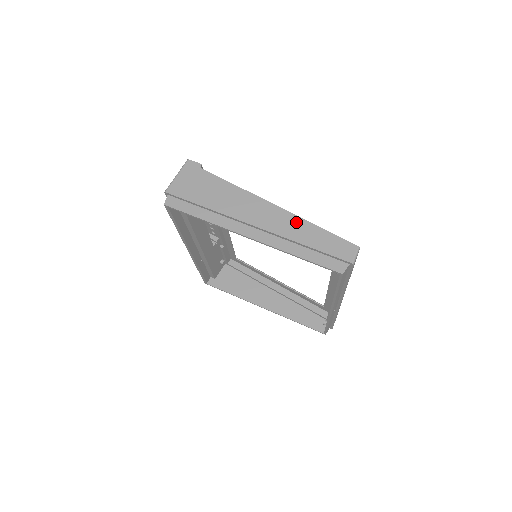
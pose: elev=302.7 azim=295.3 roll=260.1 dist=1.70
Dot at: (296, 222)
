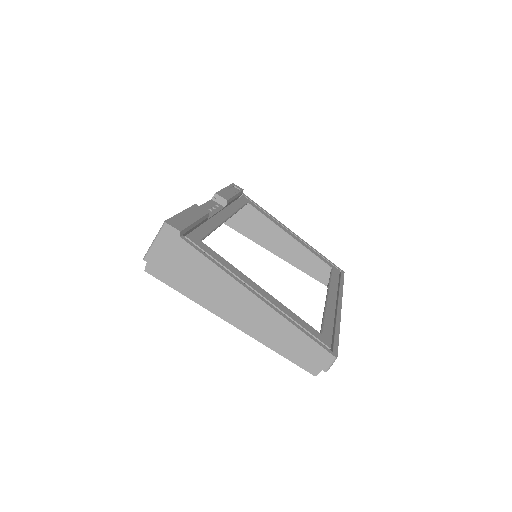
Dot at: (277, 321)
